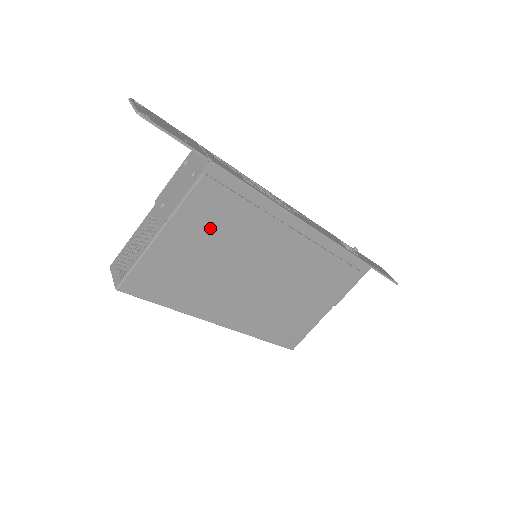
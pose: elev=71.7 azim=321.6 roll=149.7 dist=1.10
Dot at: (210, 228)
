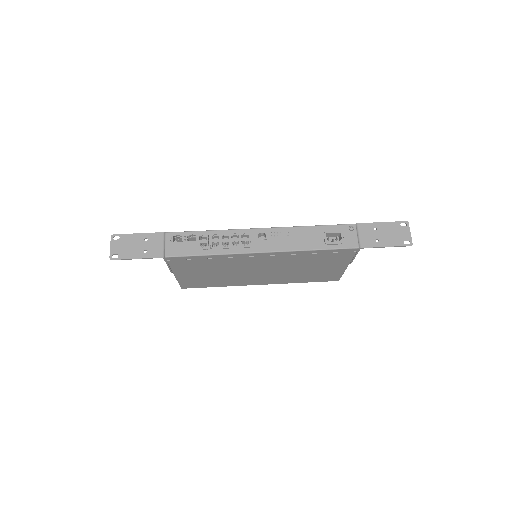
Dot at: (199, 269)
